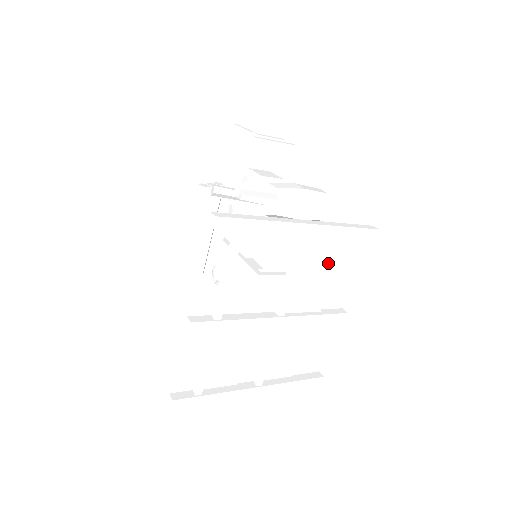
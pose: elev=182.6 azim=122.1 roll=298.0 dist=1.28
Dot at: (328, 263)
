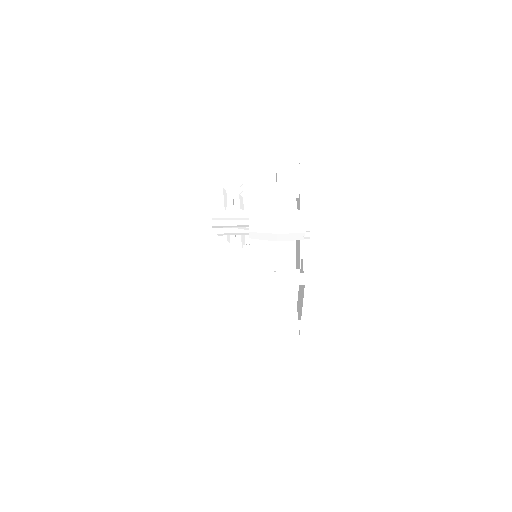
Dot at: (264, 299)
